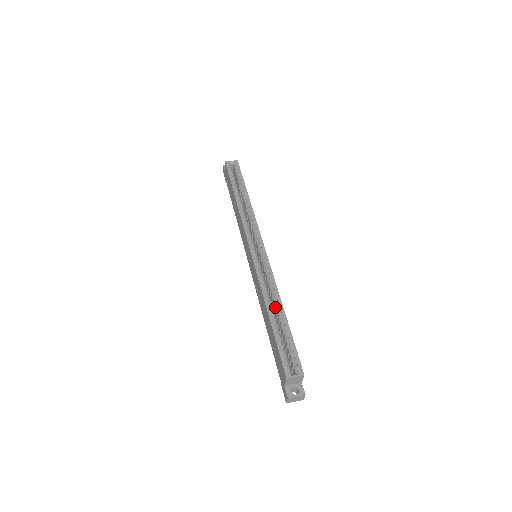
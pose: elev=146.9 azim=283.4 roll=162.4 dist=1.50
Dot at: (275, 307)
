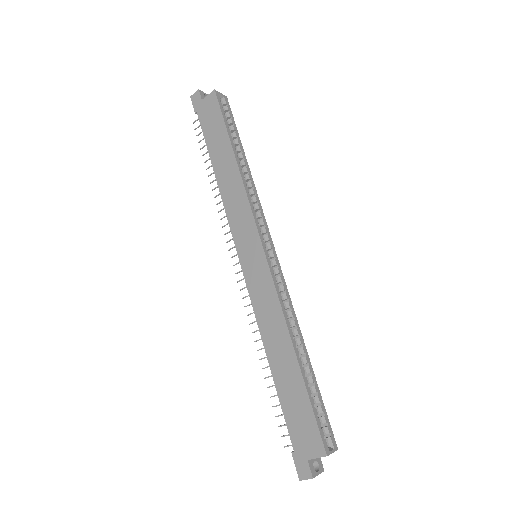
Dot at: occluded
